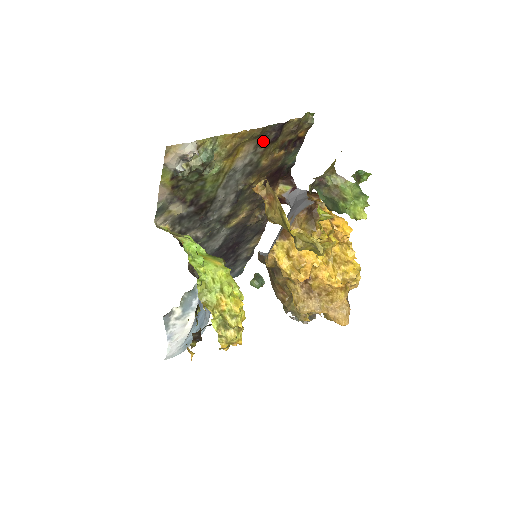
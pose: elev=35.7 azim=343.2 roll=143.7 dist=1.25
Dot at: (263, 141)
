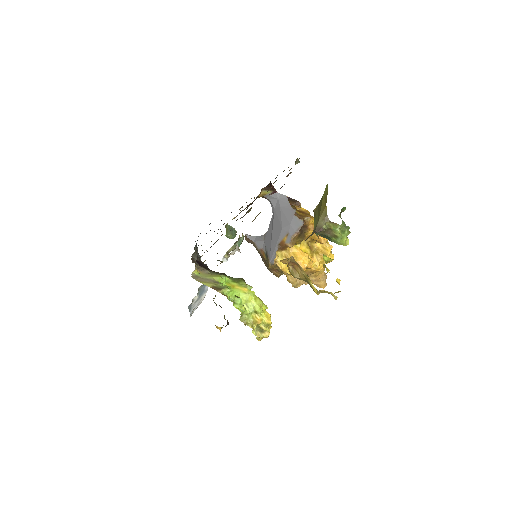
Dot at: occluded
